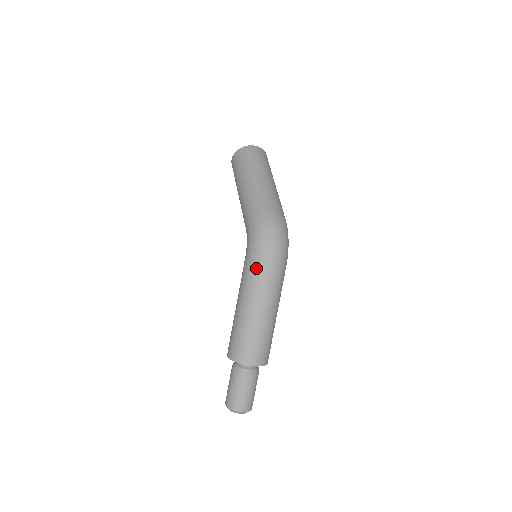
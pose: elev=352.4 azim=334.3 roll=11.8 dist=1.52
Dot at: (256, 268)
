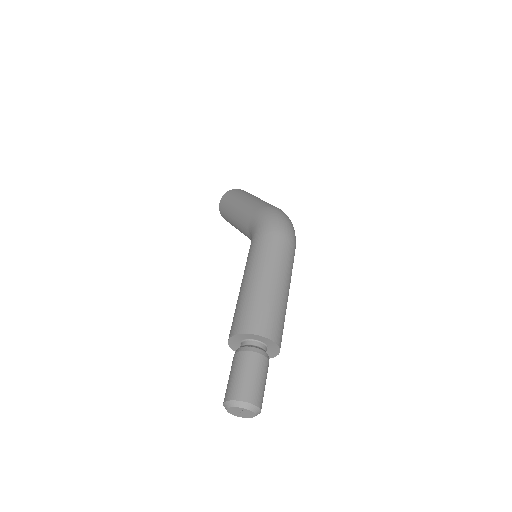
Dot at: (269, 240)
